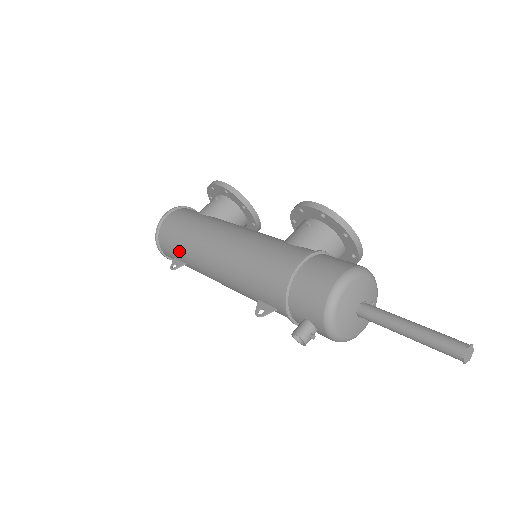
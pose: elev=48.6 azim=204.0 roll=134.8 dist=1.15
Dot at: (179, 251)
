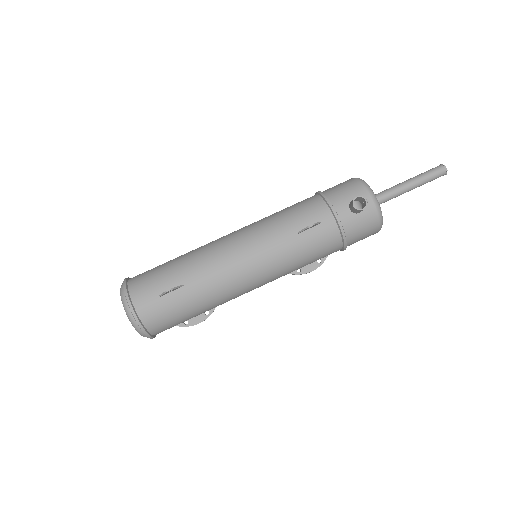
Dot at: (173, 274)
